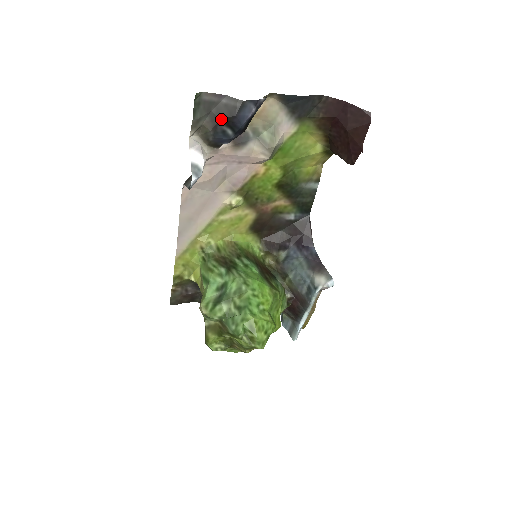
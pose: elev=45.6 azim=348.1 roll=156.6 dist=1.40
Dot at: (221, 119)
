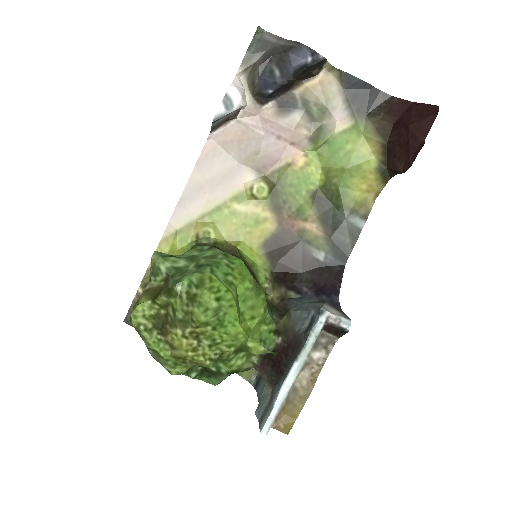
Dot at: (273, 56)
